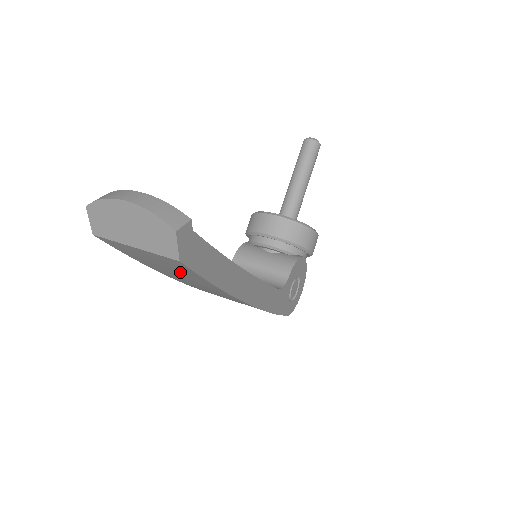
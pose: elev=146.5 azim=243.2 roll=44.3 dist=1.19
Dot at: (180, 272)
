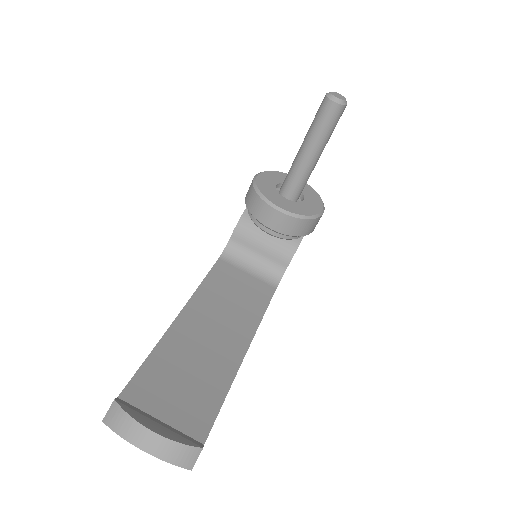
Dot at: occluded
